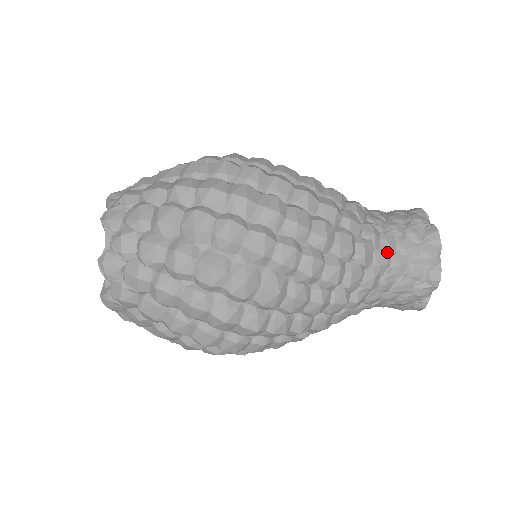
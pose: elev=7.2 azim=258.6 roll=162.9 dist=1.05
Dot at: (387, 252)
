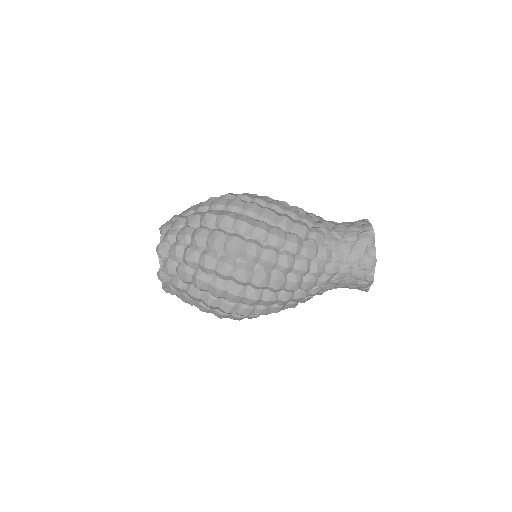
Dot at: (331, 222)
